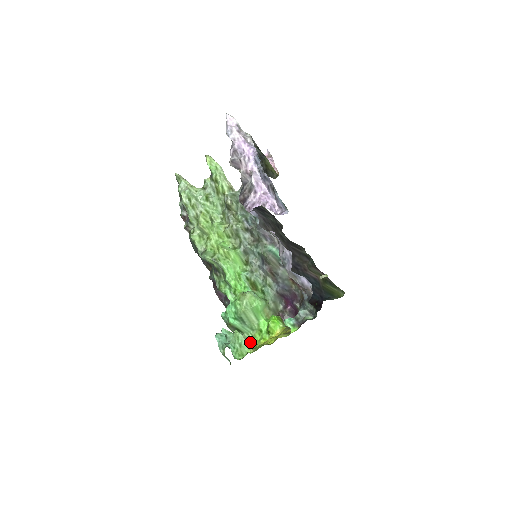
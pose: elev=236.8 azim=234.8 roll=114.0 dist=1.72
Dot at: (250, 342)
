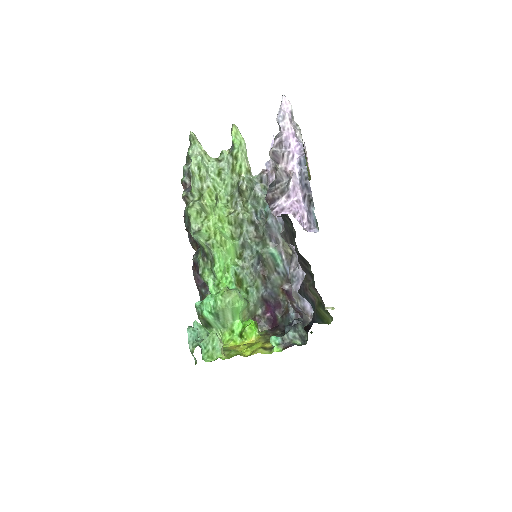
Dot at: occluded
